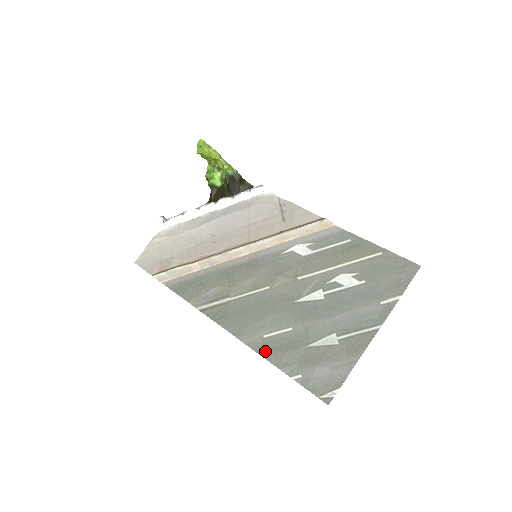
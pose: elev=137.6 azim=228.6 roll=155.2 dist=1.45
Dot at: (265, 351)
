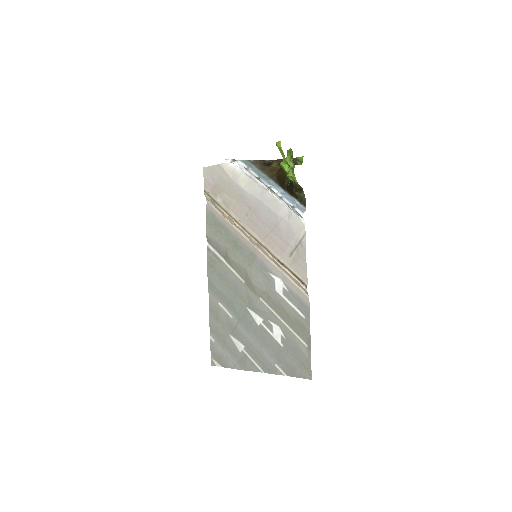
Dot at: (212, 310)
